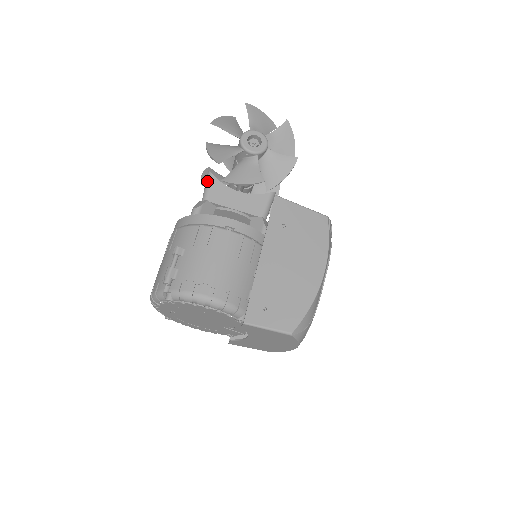
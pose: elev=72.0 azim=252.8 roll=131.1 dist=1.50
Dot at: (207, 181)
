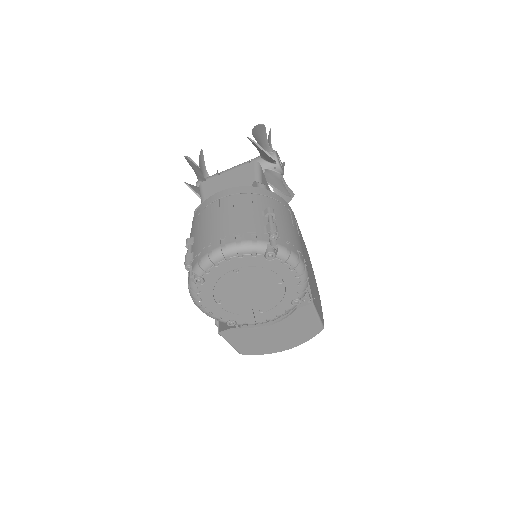
Dot at: (258, 168)
